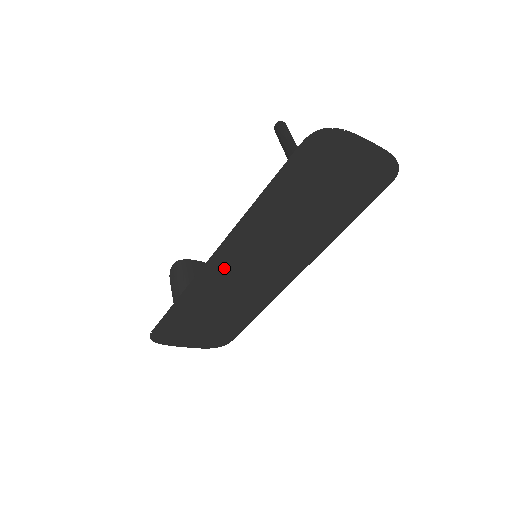
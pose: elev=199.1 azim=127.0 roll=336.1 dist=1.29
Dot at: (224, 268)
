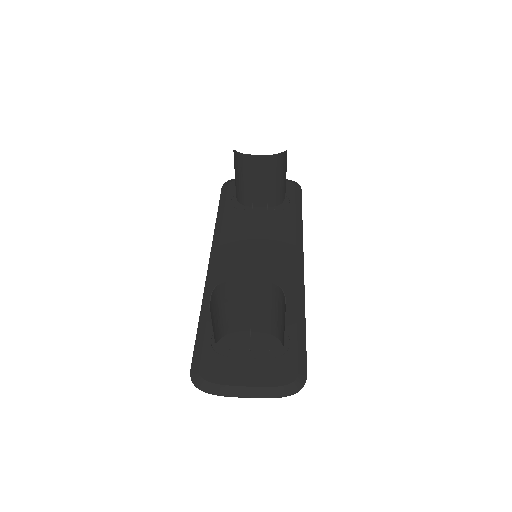
Dot at: (228, 253)
